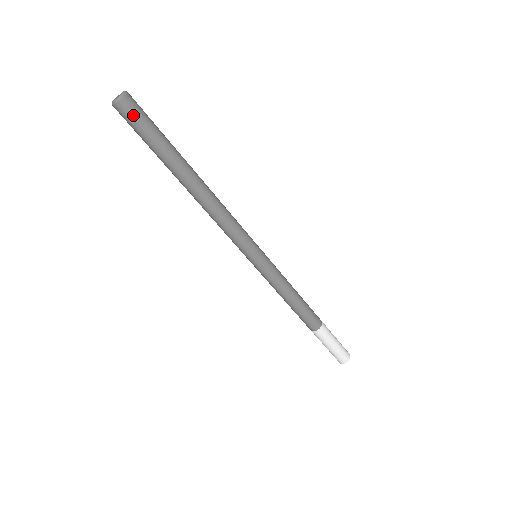
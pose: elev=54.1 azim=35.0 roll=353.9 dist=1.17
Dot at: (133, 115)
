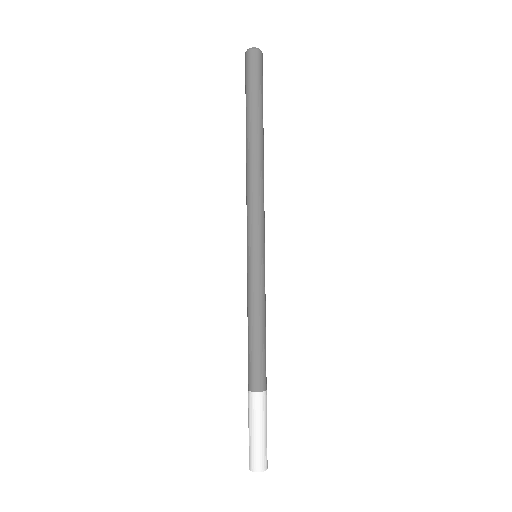
Dot at: (256, 65)
